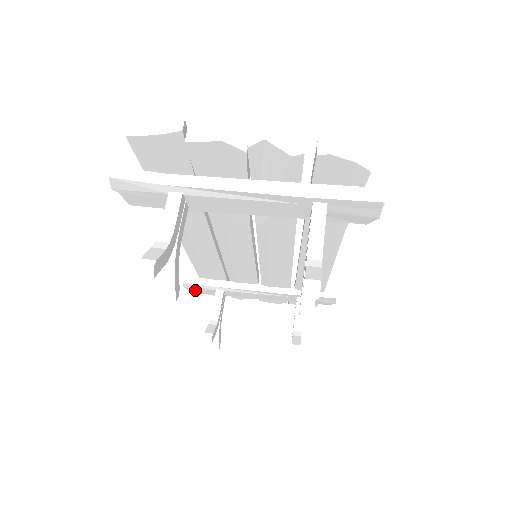
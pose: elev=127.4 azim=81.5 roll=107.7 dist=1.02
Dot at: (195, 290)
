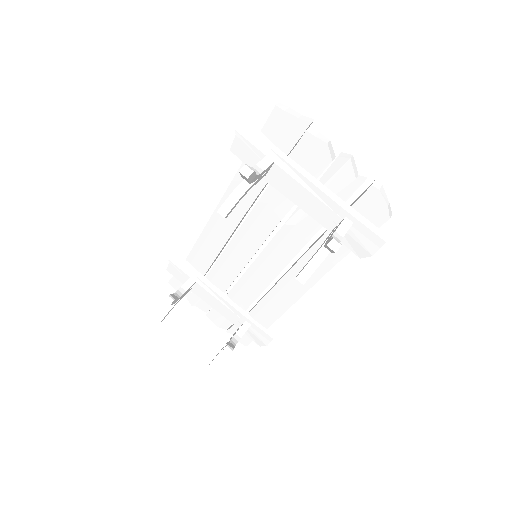
Dot at: (173, 269)
